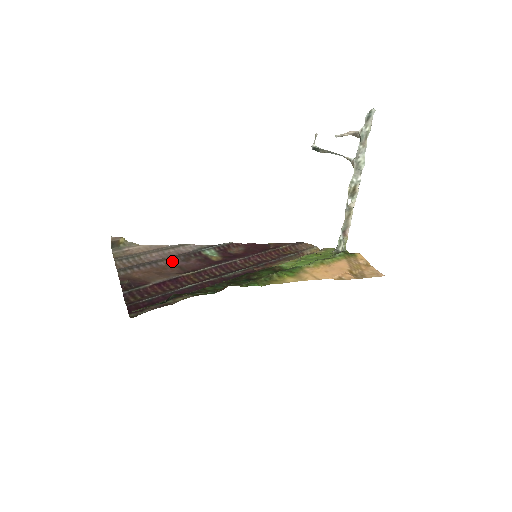
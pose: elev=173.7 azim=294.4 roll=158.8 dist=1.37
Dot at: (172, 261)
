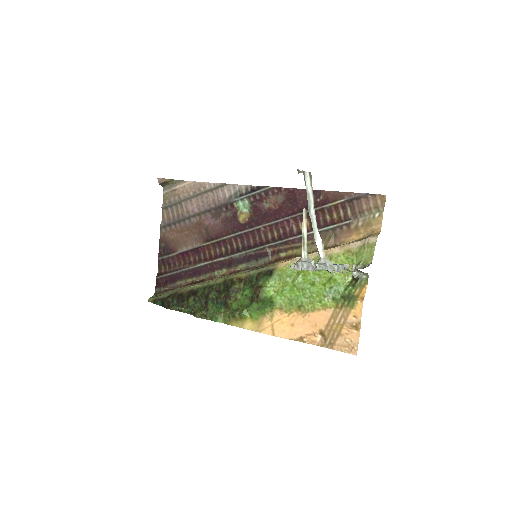
Dot at: (203, 217)
